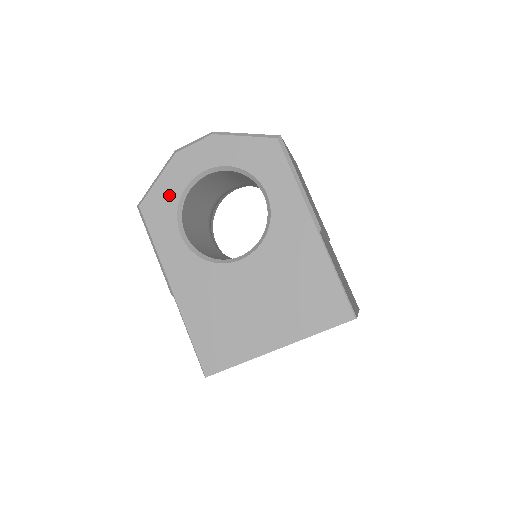
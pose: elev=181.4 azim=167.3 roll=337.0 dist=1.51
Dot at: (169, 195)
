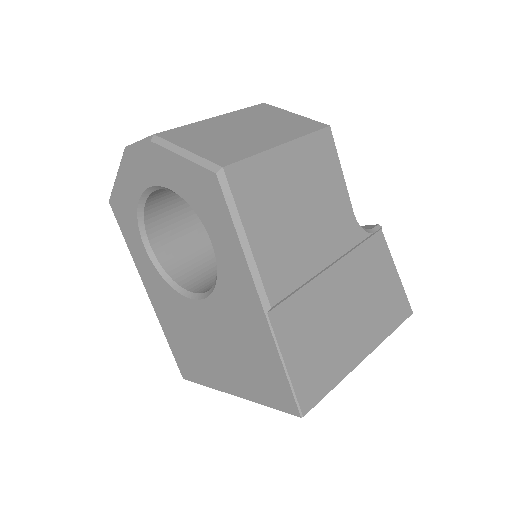
Dot at: (128, 201)
